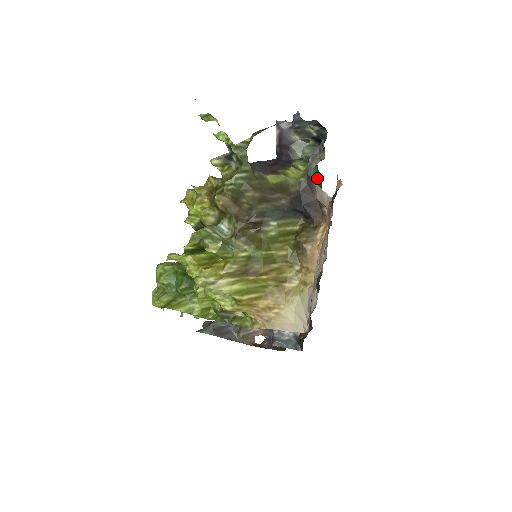
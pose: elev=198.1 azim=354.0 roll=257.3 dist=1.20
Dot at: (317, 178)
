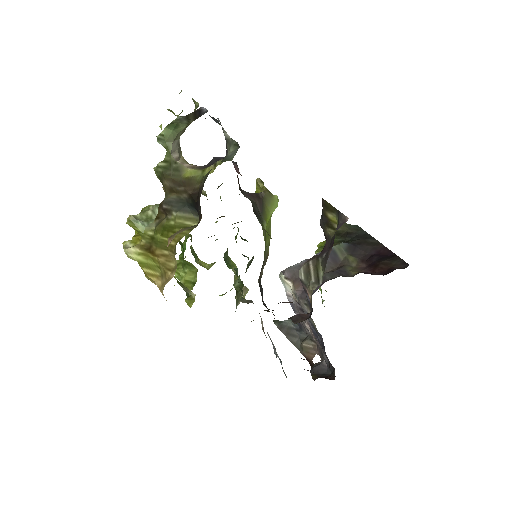
Dot at: (206, 178)
